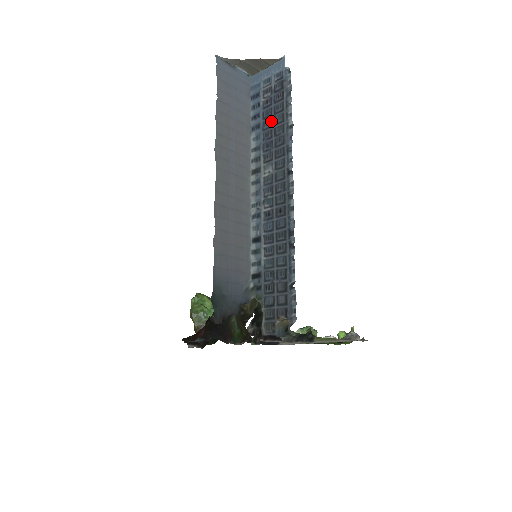
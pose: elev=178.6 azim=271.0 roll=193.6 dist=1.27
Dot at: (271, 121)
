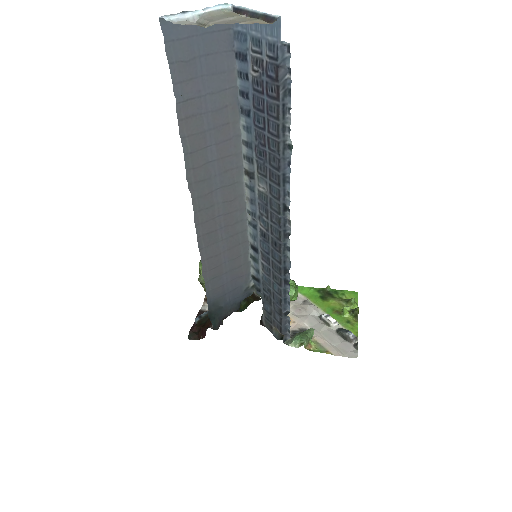
Dot at: (263, 121)
